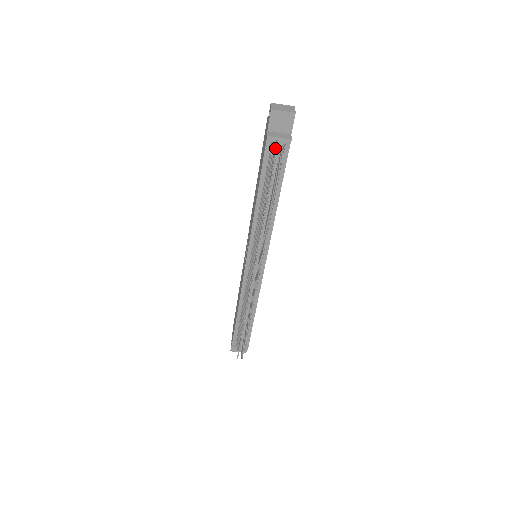
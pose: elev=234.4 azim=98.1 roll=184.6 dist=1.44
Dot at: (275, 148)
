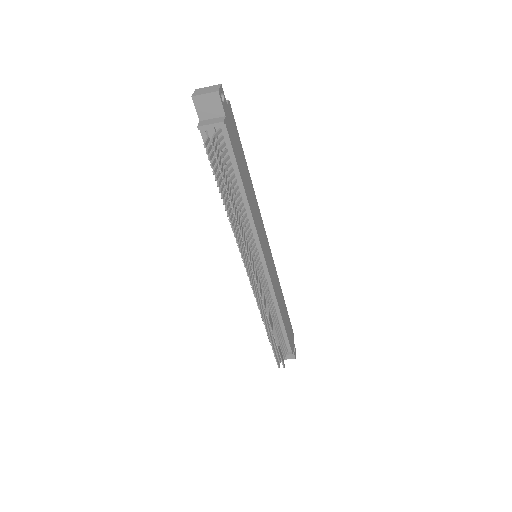
Dot at: (207, 137)
